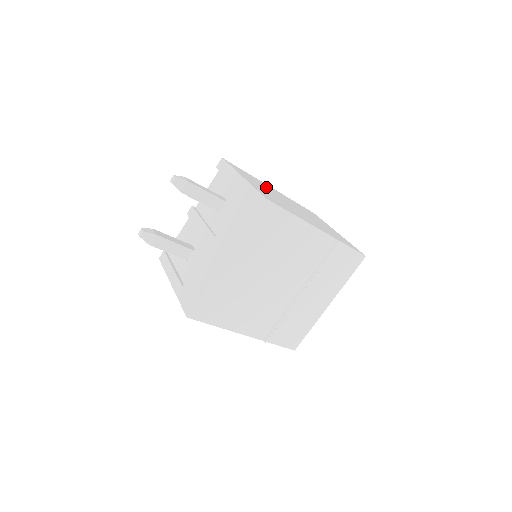
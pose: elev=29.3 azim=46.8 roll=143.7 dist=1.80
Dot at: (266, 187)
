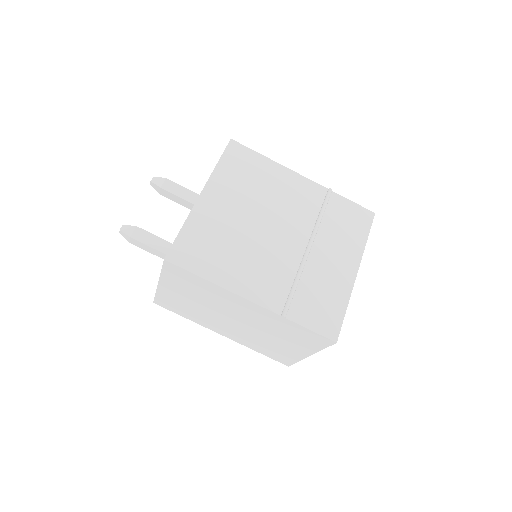
Dot at: occluded
